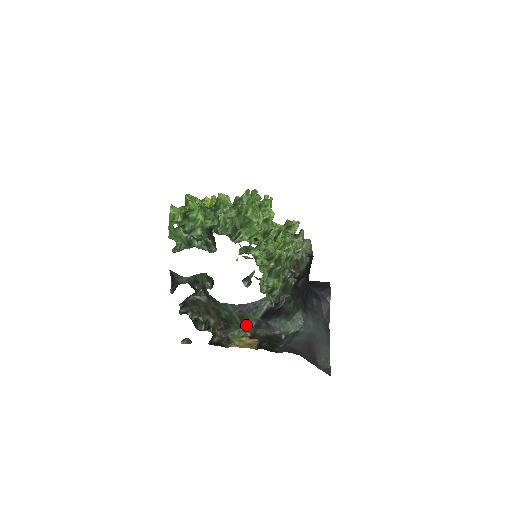
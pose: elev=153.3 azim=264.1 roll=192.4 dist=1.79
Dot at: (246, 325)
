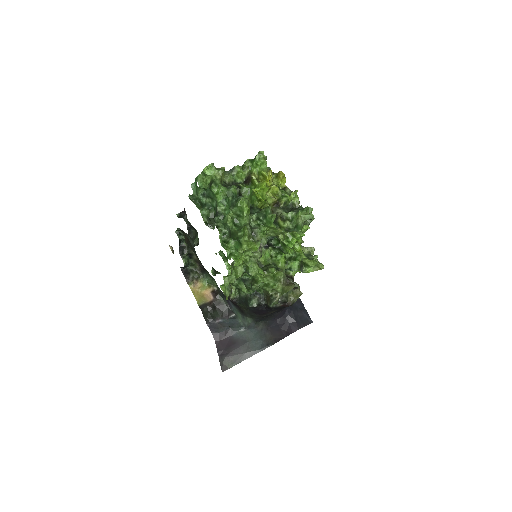
Dot at: occluded
